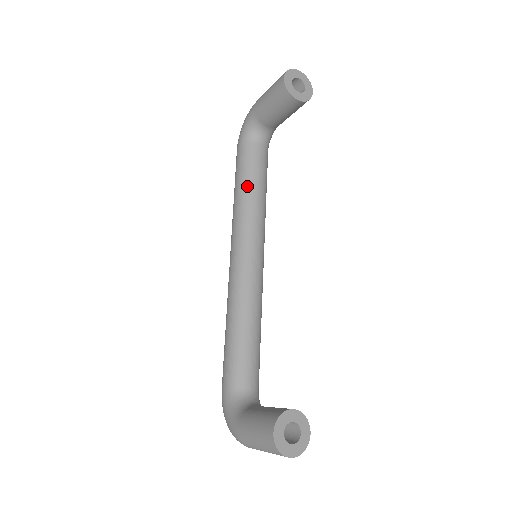
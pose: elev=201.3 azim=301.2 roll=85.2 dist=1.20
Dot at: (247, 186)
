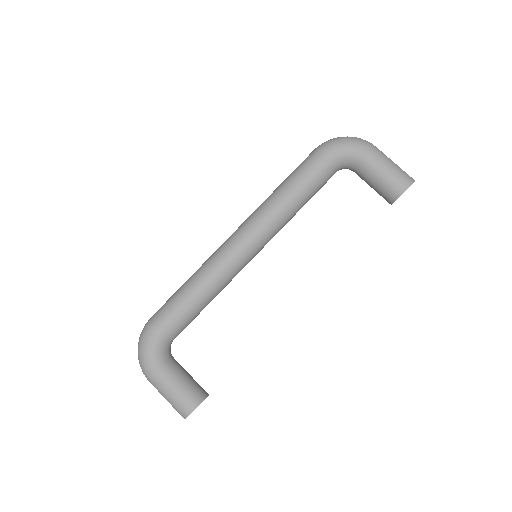
Dot at: (301, 201)
